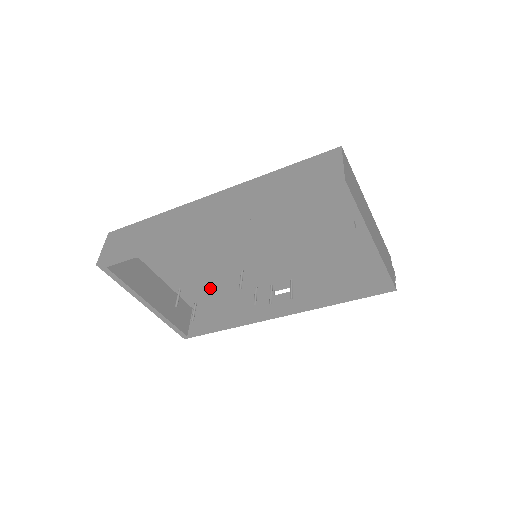
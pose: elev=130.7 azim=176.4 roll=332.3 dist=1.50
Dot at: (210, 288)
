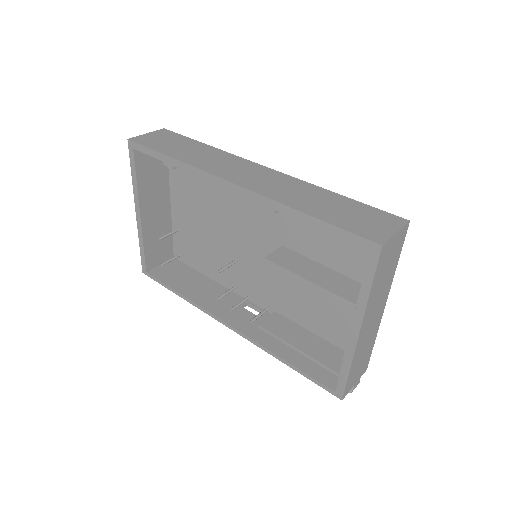
Dot at: (200, 252)
